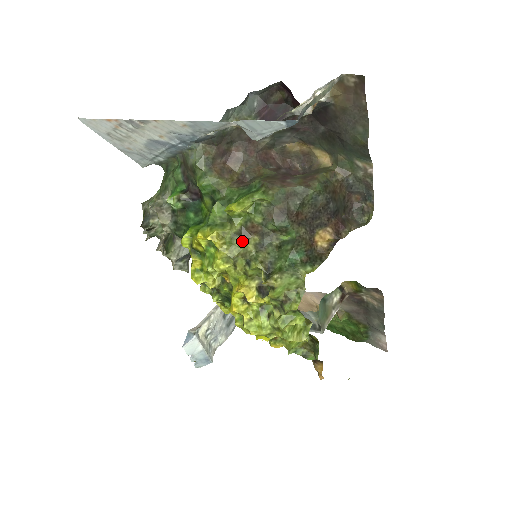
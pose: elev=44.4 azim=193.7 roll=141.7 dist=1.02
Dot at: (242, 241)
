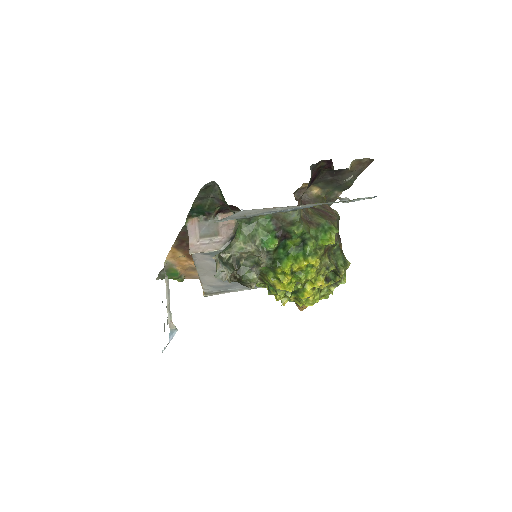
Dot at: (323, 258)
